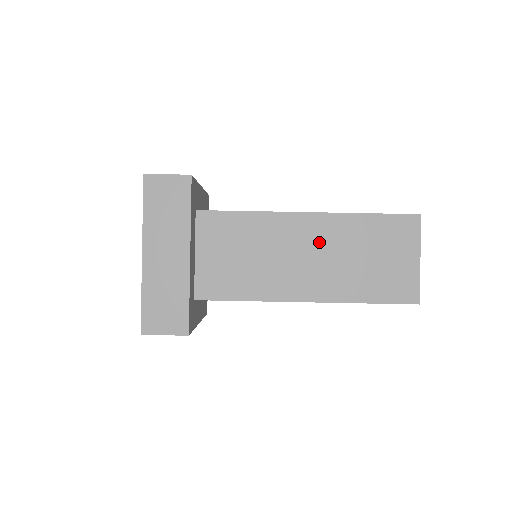
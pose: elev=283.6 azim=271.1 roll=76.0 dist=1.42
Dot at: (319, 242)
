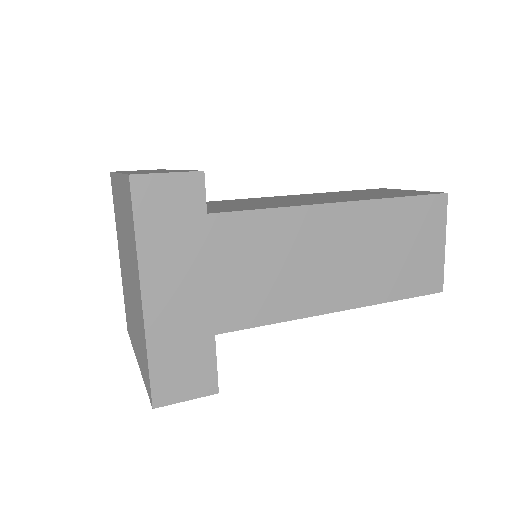
Dot at: occluded
